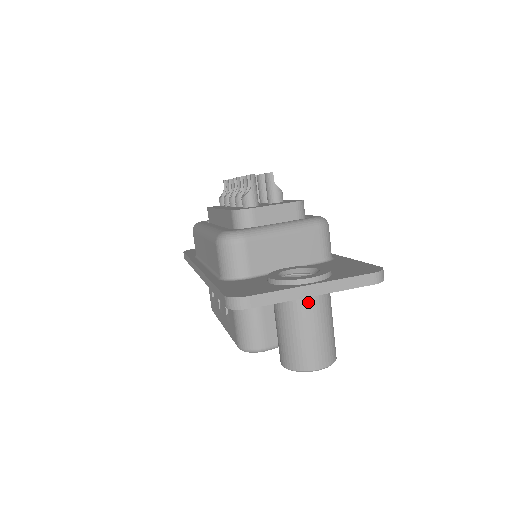
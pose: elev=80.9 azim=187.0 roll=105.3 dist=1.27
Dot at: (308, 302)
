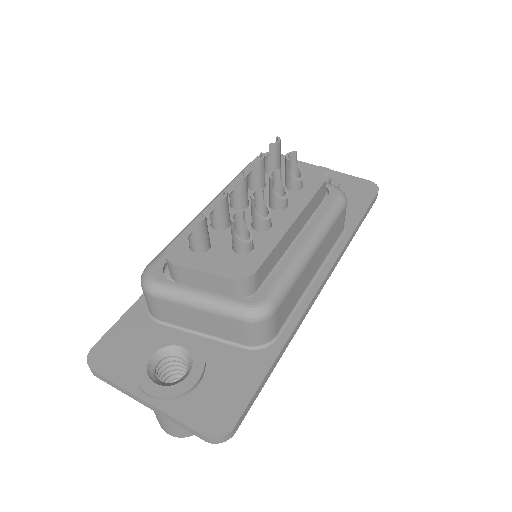
Dot at: occluded
